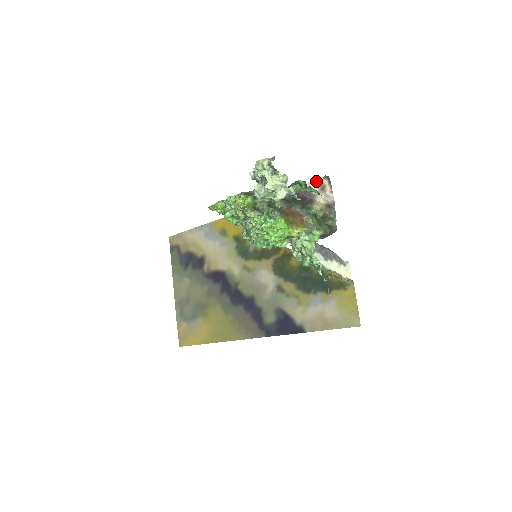
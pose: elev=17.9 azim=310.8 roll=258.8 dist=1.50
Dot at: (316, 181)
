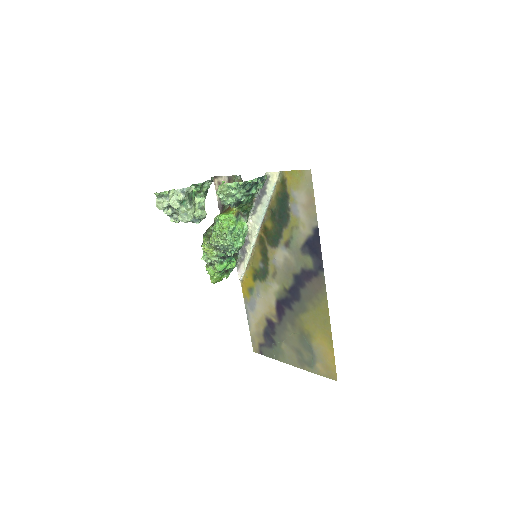
Dot at: (216, 189)
